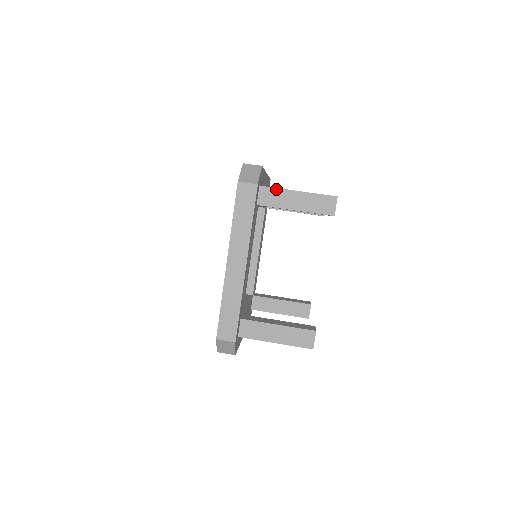
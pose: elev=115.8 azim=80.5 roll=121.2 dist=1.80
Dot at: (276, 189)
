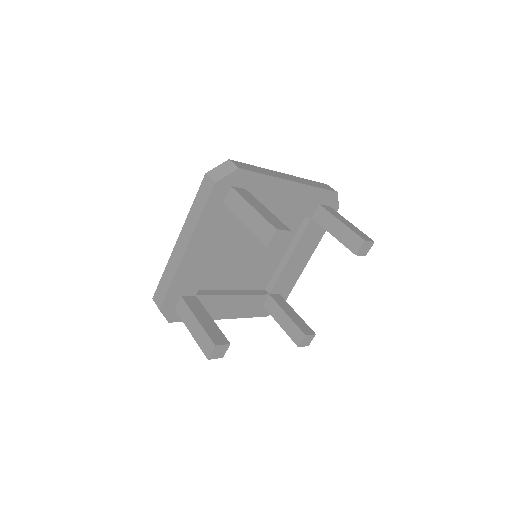
Dot at: (239, 196)
